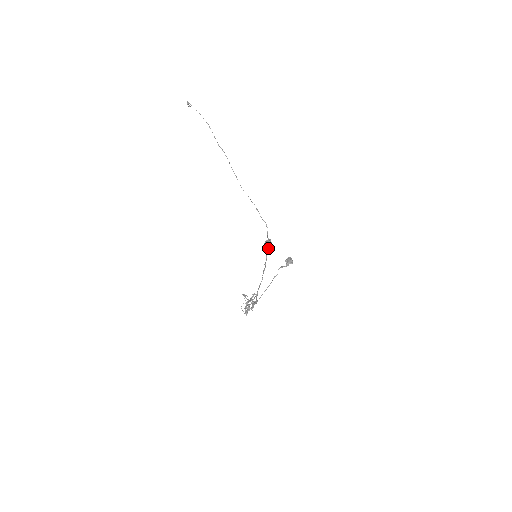
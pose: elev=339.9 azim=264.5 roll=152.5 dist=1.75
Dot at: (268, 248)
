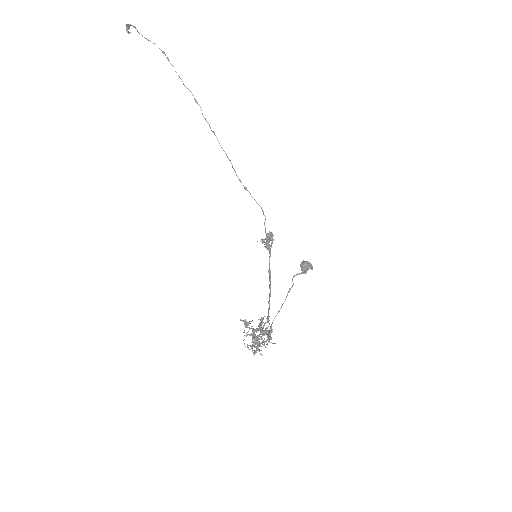
Dot at: (269, 247)
